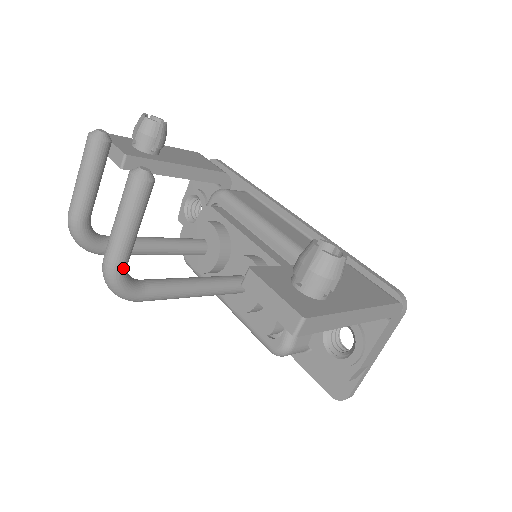
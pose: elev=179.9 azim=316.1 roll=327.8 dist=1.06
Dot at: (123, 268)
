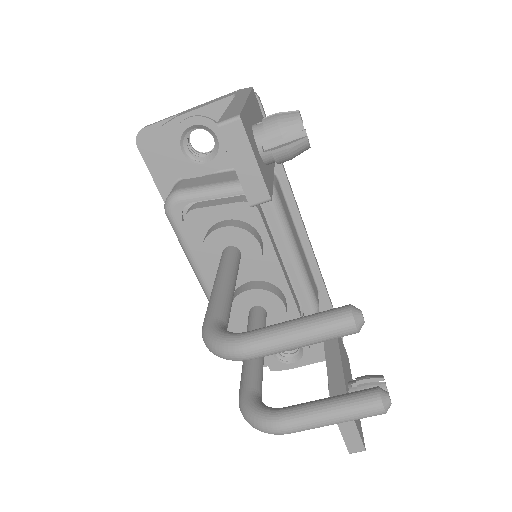
Dot at: occluded
